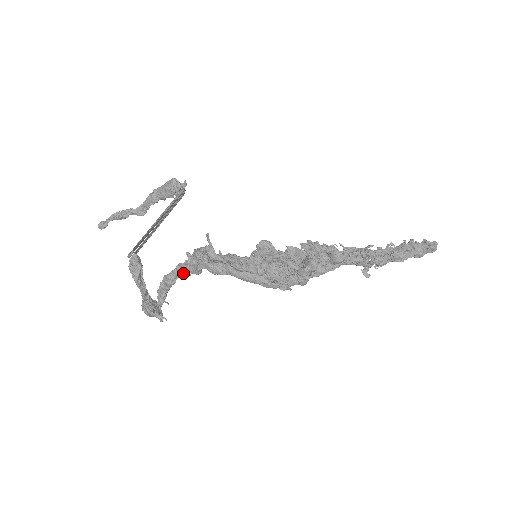
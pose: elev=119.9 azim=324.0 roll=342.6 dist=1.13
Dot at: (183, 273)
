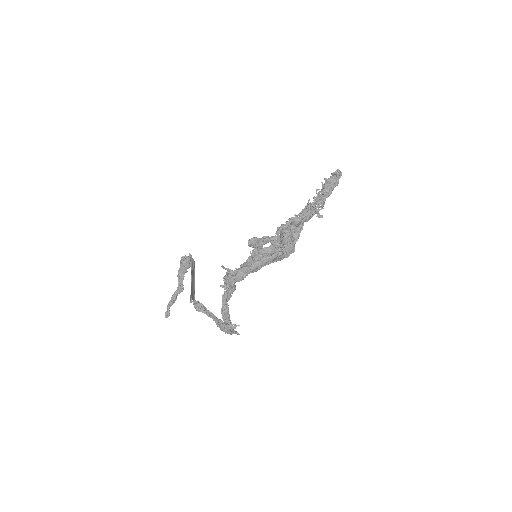
Dot at: (228, 298)
